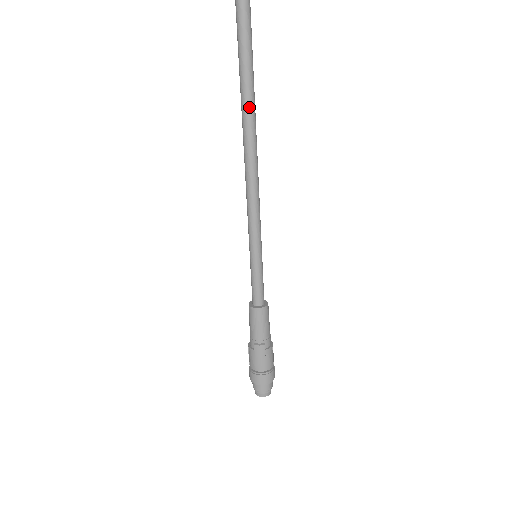
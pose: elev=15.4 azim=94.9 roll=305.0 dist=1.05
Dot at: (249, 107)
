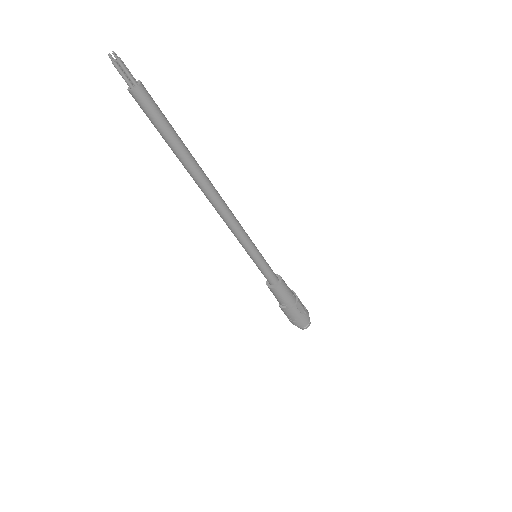
Dot at: (190, 171)
